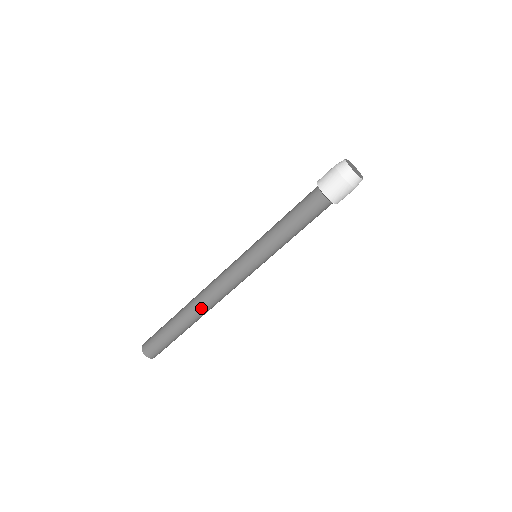
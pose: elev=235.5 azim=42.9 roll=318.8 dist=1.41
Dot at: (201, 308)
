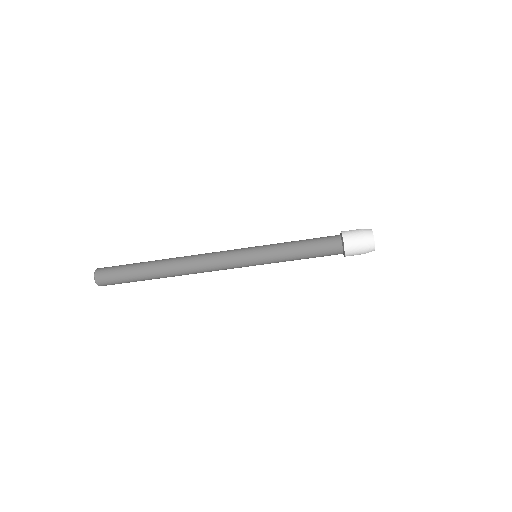
Dot at: (181, 266)
